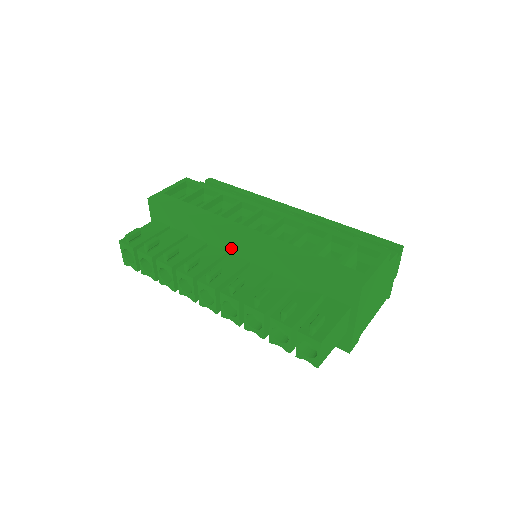
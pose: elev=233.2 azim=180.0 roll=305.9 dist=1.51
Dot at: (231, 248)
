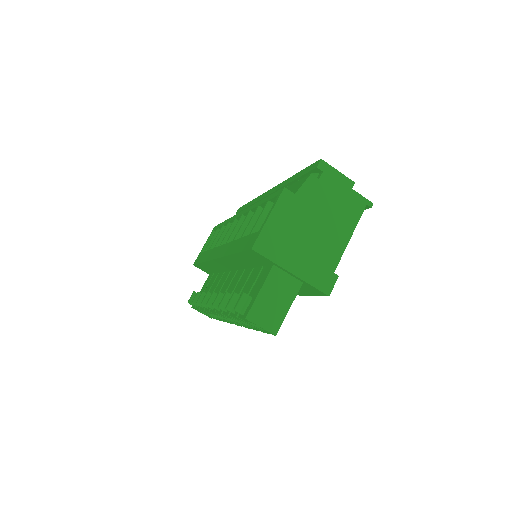
Dot at: (226, 268)
